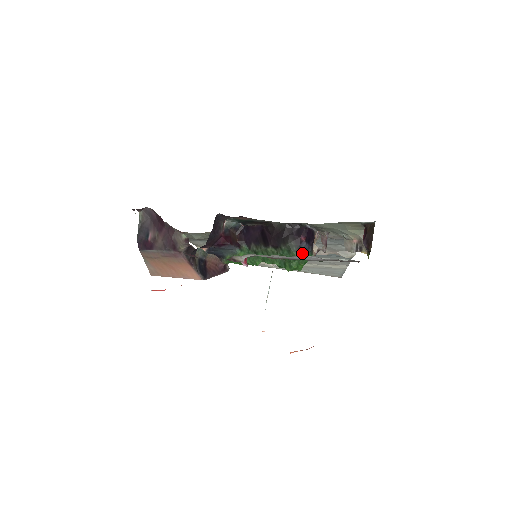
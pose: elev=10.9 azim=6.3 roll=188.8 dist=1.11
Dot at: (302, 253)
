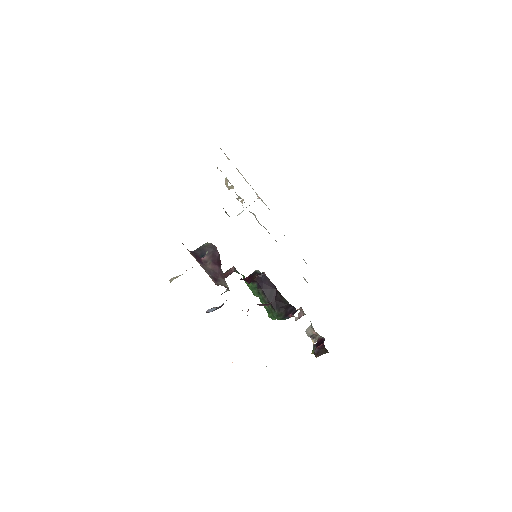
Dot at: (283, 319)
